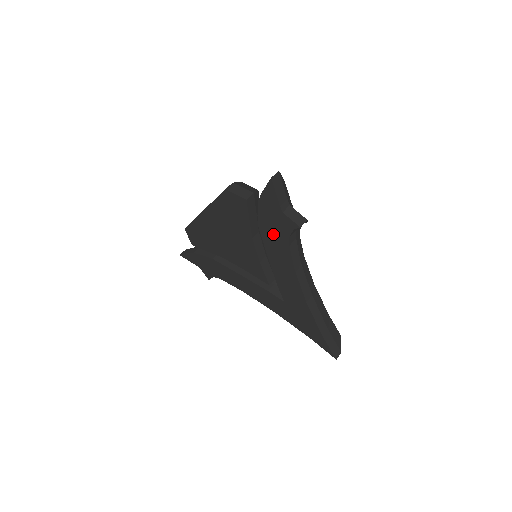
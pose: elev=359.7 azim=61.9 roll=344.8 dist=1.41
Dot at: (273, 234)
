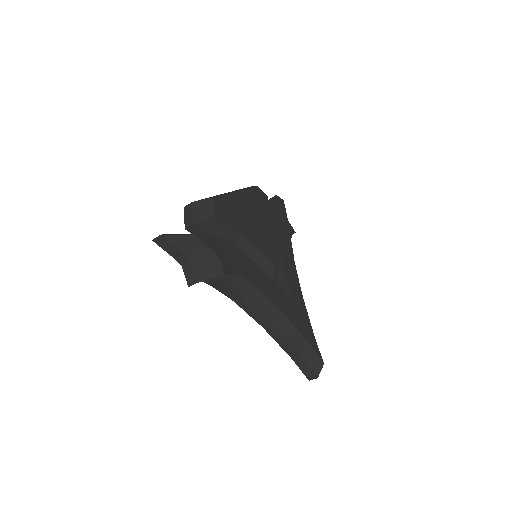
Dot at: occluded
